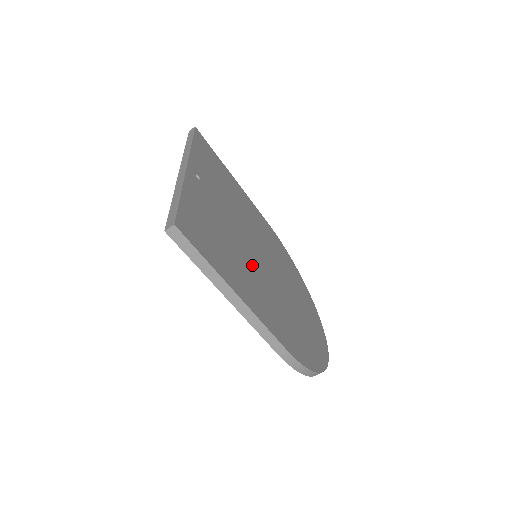
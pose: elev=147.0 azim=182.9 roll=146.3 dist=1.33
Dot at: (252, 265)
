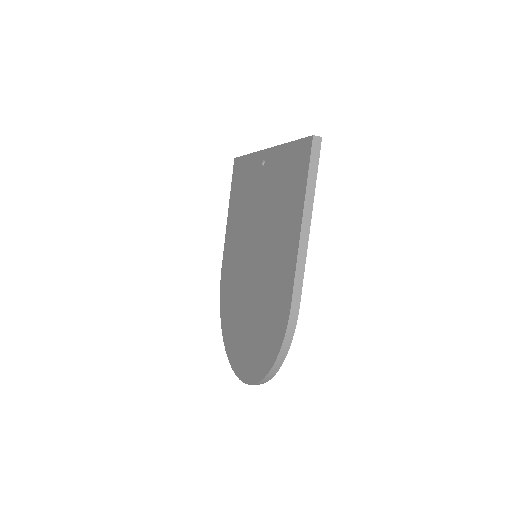
Dot at: occluded
